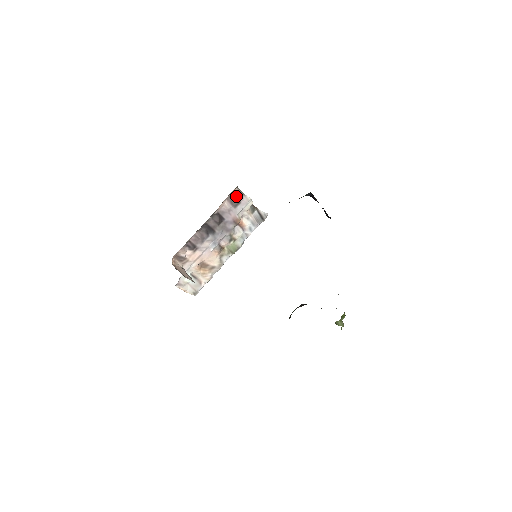
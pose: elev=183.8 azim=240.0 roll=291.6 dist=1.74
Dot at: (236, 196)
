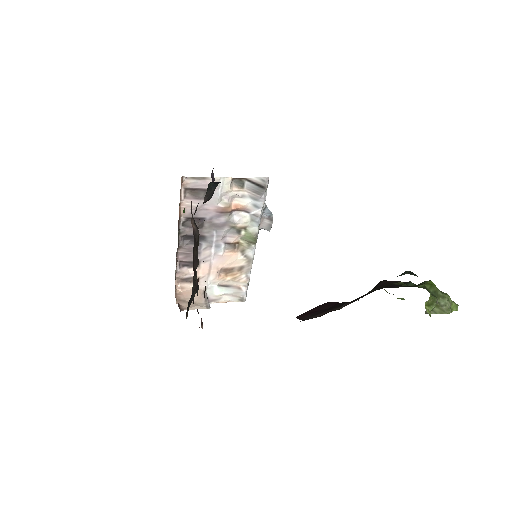
Dot at: (194, 187)
